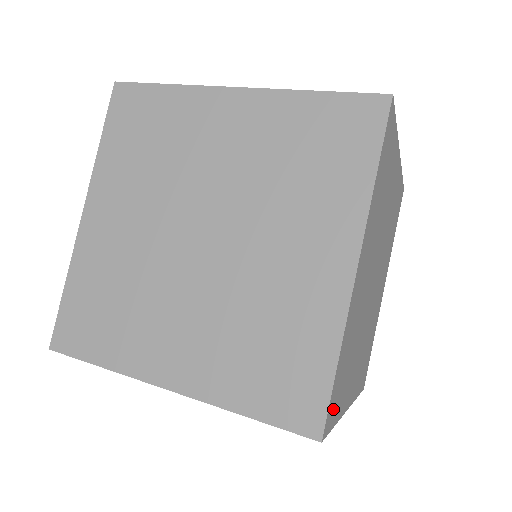
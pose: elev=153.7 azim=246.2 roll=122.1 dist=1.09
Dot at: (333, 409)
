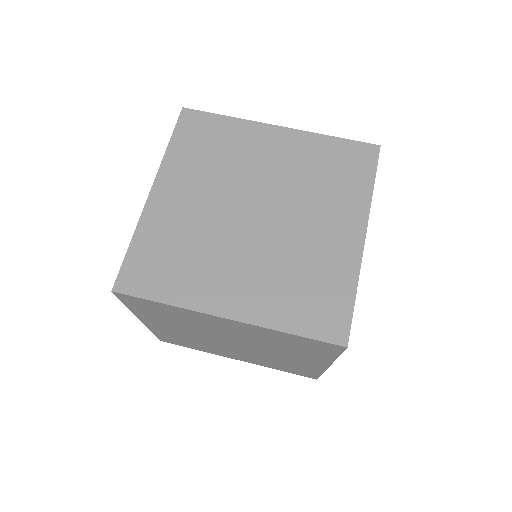
Dot at: occluded
